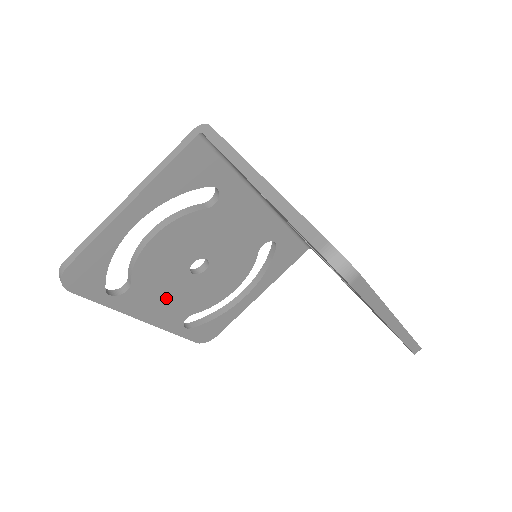
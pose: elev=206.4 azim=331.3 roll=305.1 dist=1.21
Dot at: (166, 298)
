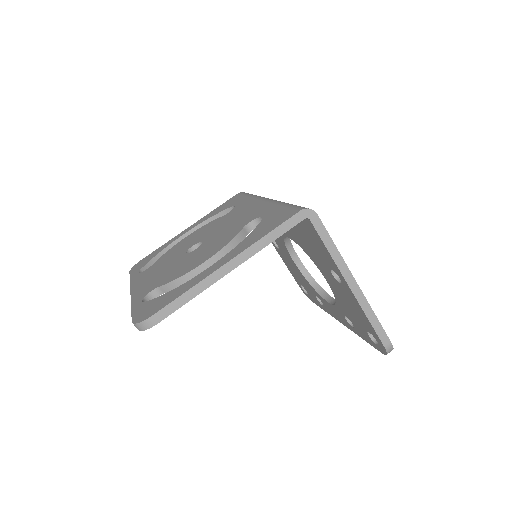
Dot at: occluded
